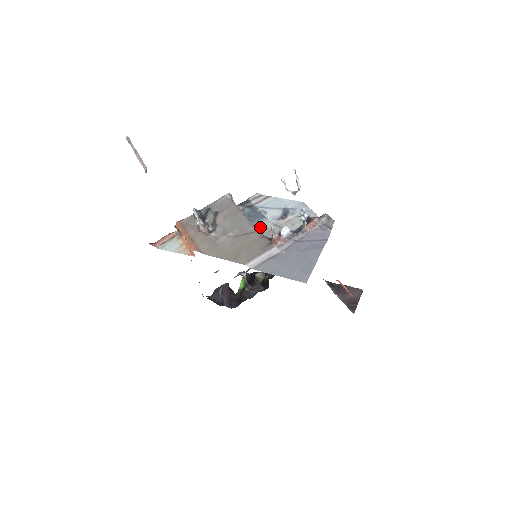
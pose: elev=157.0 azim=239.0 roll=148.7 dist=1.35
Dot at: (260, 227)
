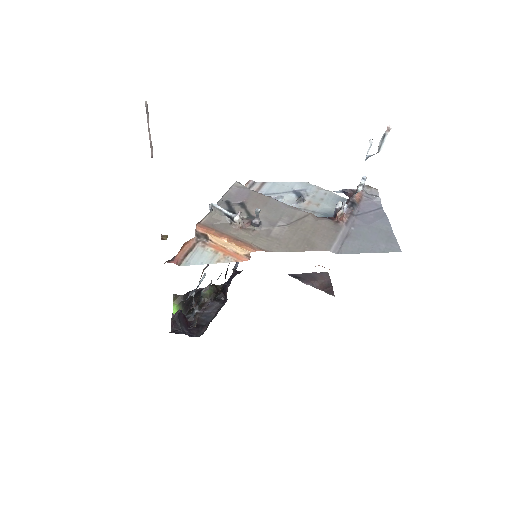
Dot at: occluded
